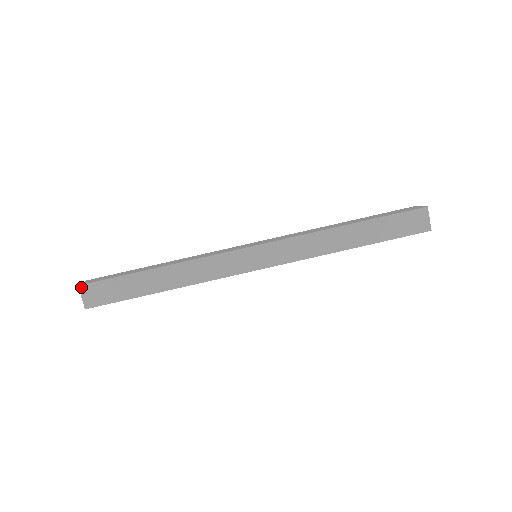
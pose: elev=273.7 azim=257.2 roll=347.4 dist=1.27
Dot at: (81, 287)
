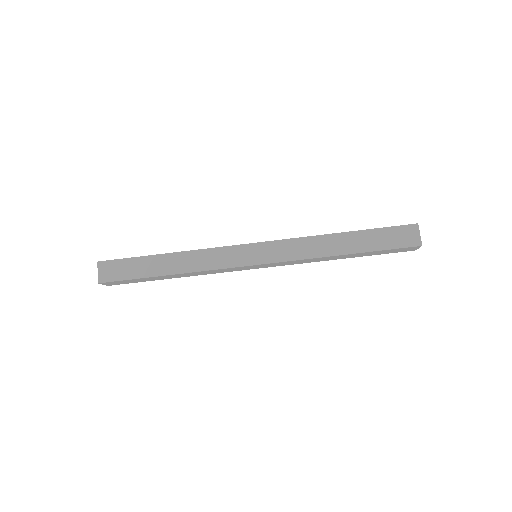
Dot at: (99, 263)
